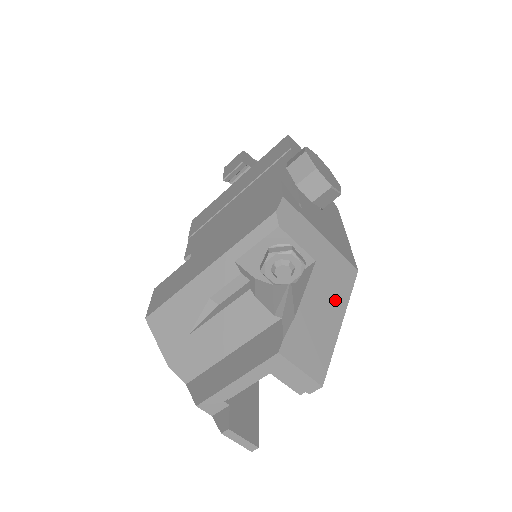
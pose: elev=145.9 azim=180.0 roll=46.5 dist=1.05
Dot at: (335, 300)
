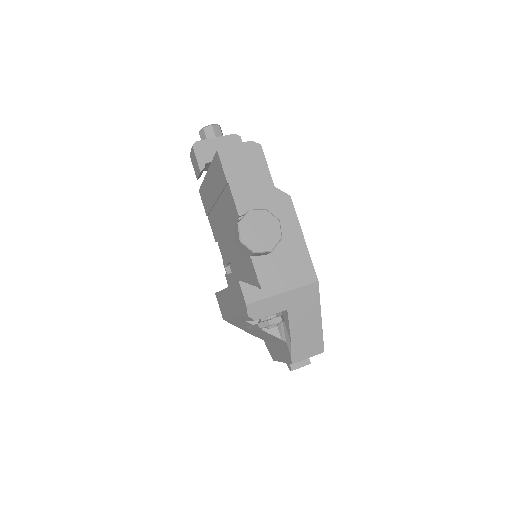
Dot at: (311, 313)
